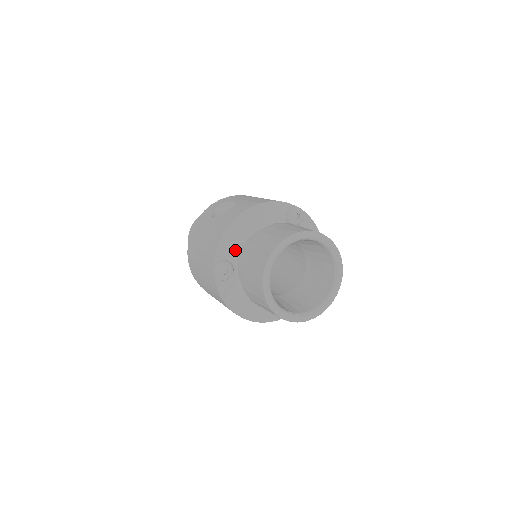
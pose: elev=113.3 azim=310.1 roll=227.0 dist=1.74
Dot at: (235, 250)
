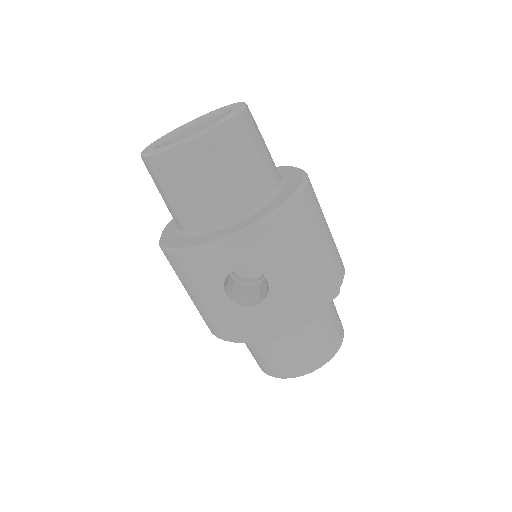
Dot at: occluded
